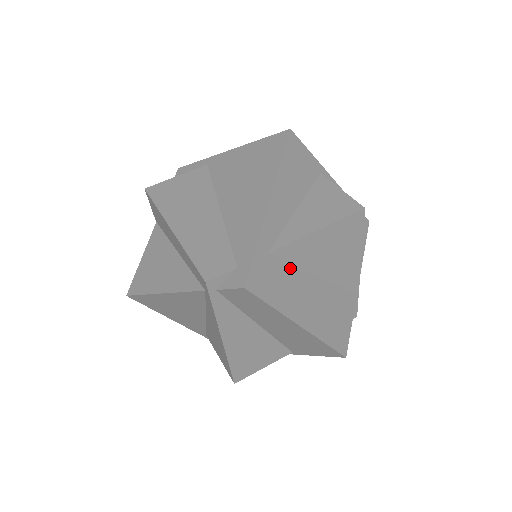
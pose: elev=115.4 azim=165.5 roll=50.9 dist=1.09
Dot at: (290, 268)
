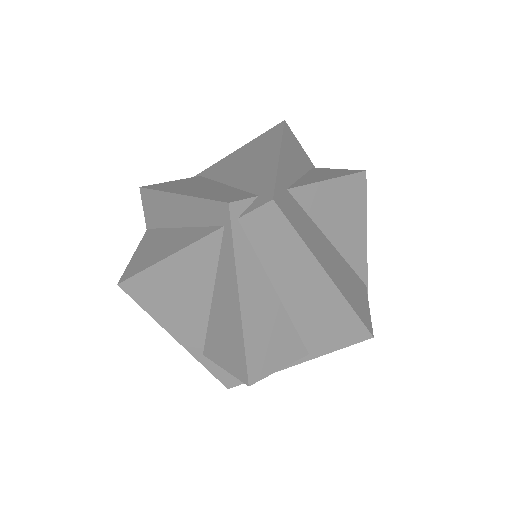
Dot at: (307, 217)
